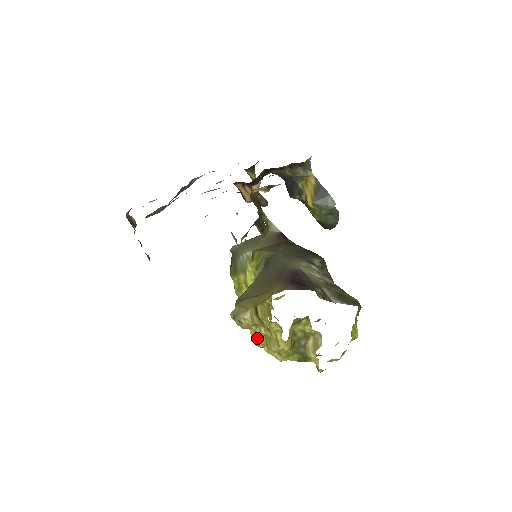
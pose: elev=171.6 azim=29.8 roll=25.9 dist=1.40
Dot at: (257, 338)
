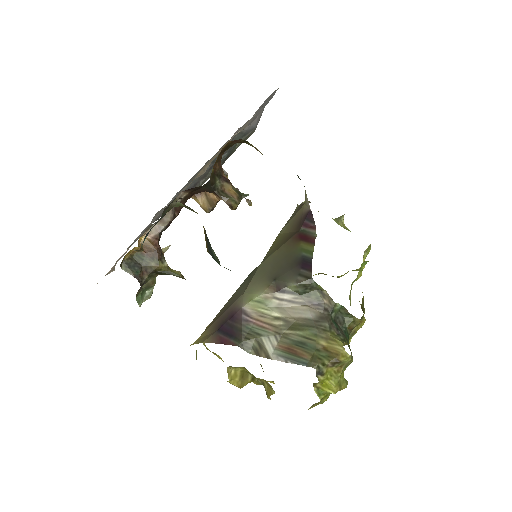
Dot at: occluded
